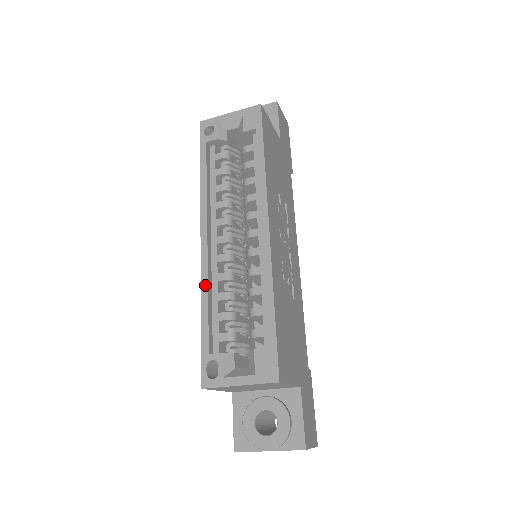
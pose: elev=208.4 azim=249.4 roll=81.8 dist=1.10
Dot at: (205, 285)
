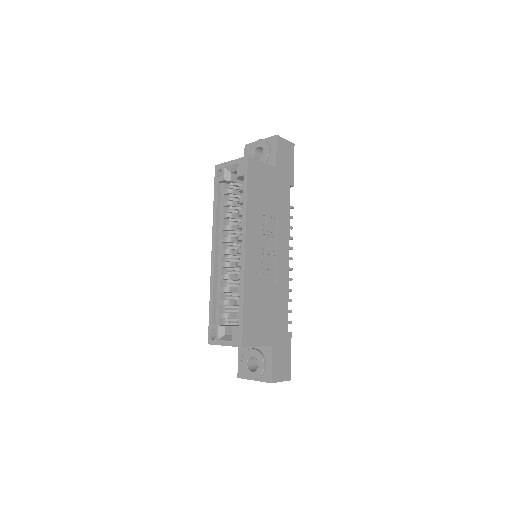
Dot at: (212, 282)
